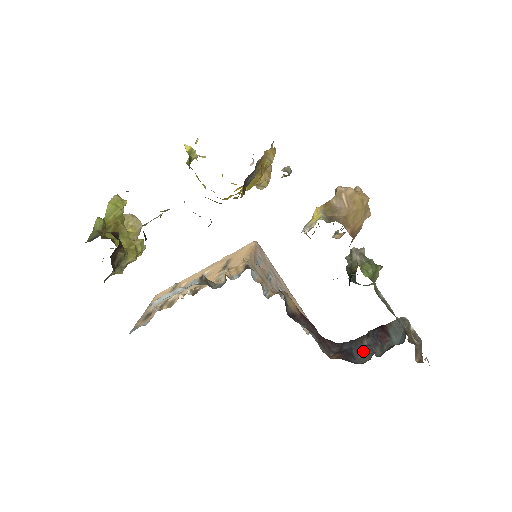
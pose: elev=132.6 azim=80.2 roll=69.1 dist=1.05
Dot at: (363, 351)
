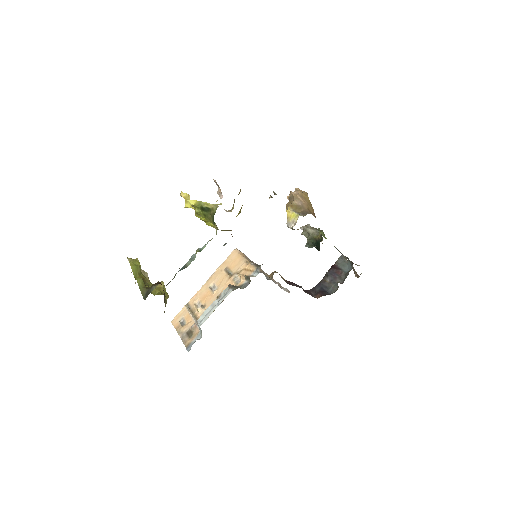
Dot at: (330, 286)
